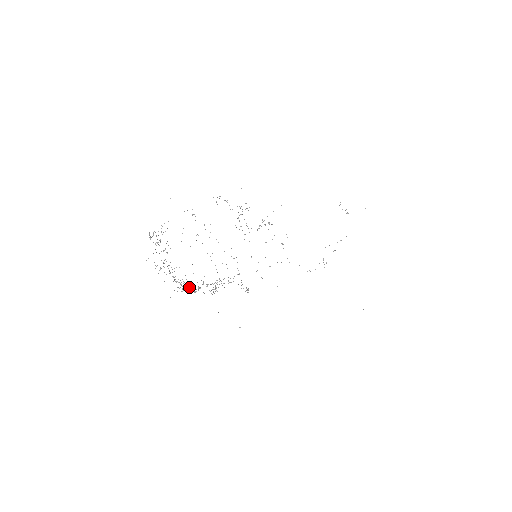
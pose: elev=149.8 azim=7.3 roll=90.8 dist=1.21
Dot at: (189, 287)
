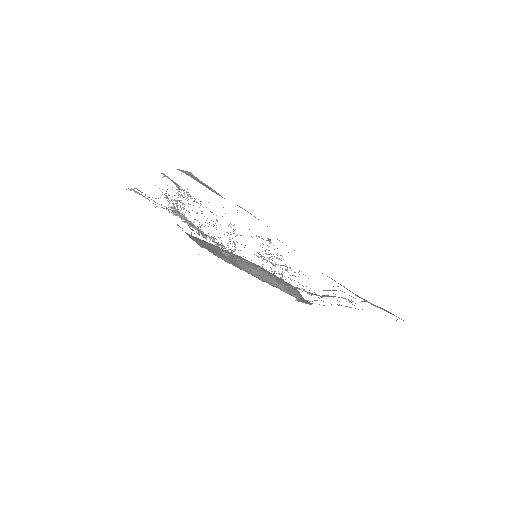
Dot at: (182, 215)
